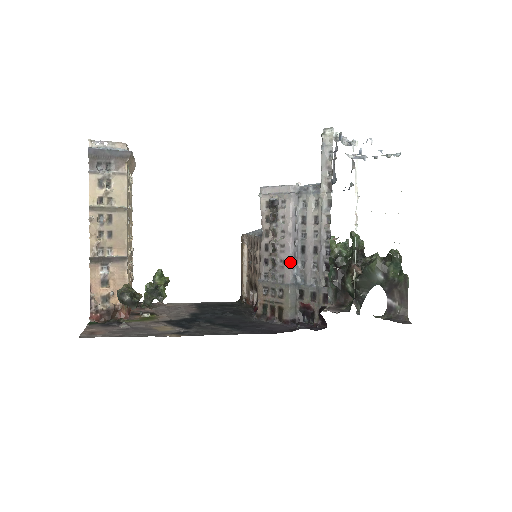
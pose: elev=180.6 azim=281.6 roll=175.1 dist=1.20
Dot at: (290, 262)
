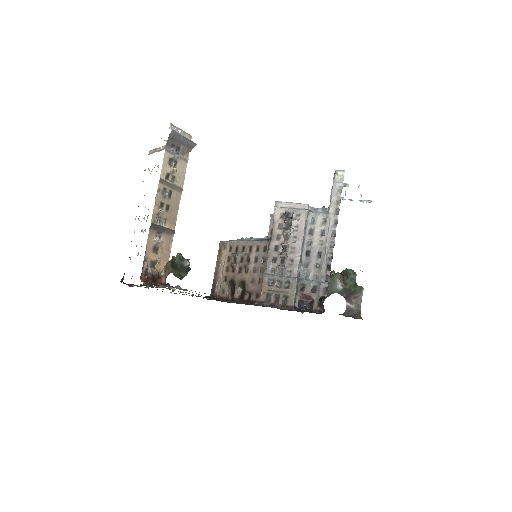
Dot at: (299, 261)
